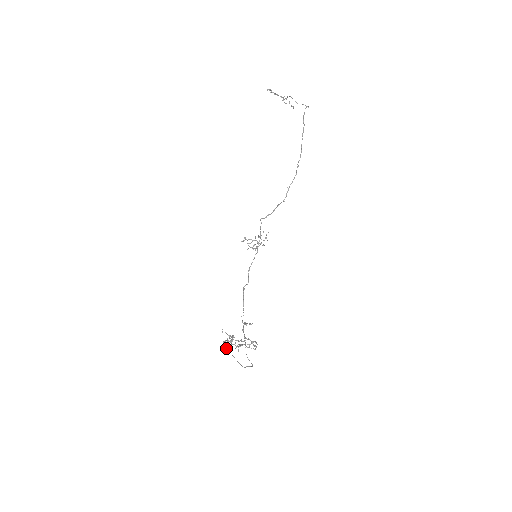
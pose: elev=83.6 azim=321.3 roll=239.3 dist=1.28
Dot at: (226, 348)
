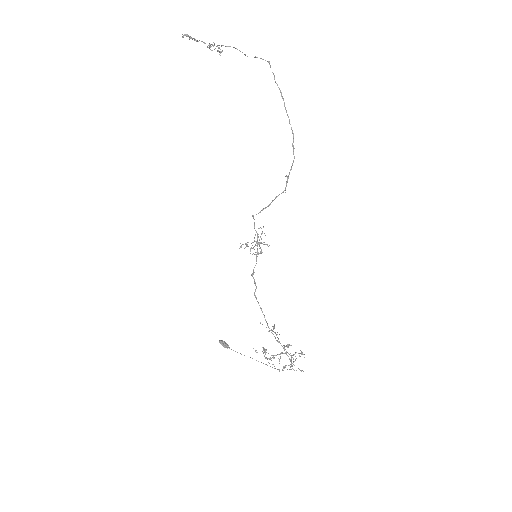
Dot at: (227, 347)
